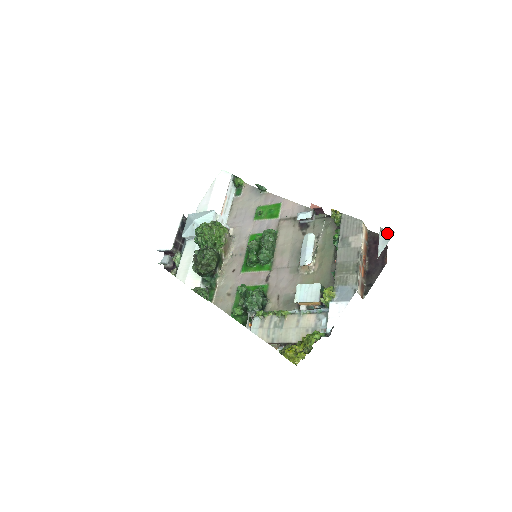
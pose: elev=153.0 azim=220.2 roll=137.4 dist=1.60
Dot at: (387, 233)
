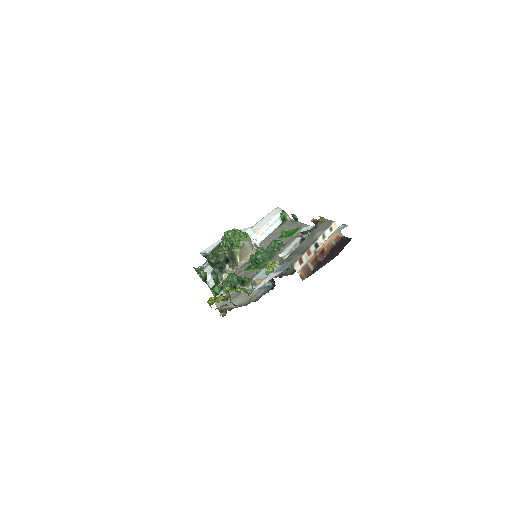
Dot at: (343, 226)
